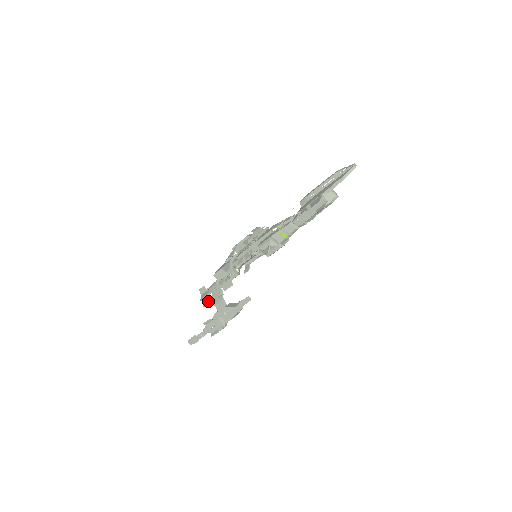
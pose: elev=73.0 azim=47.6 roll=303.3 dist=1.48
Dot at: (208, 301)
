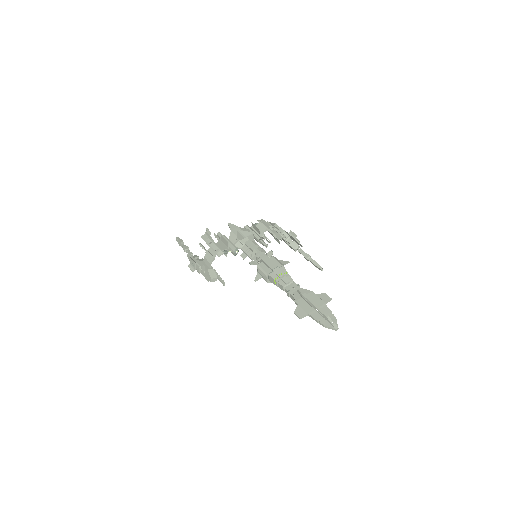
Dot at: (204, 247)
